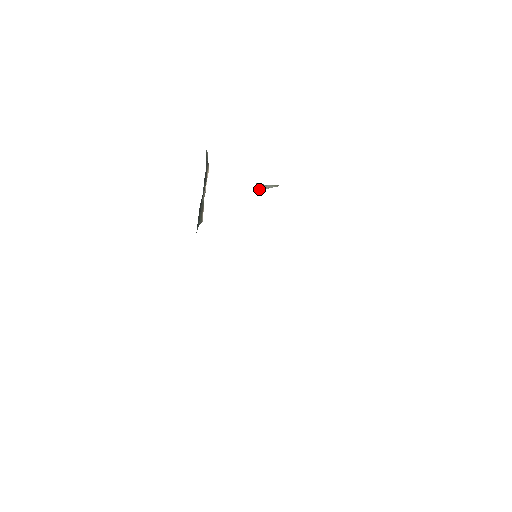
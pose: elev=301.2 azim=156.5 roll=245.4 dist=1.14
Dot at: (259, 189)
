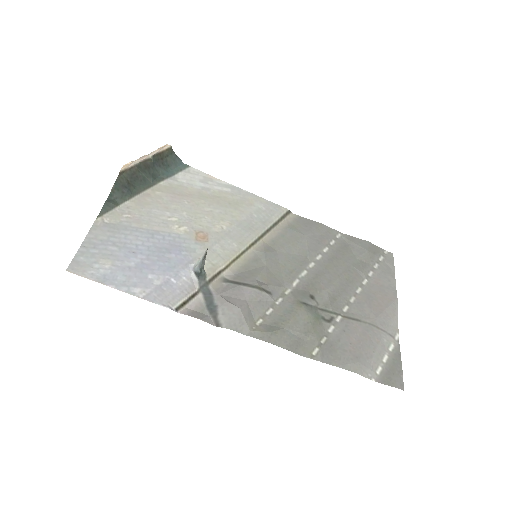
Dot at: (203, 265)
